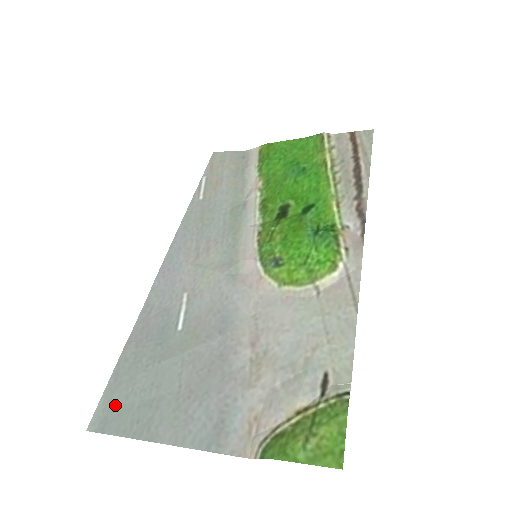
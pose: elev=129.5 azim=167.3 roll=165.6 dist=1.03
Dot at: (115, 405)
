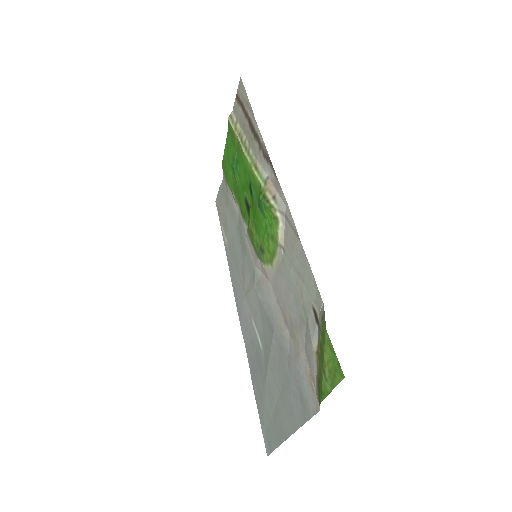
Dot at: (267, 429)
